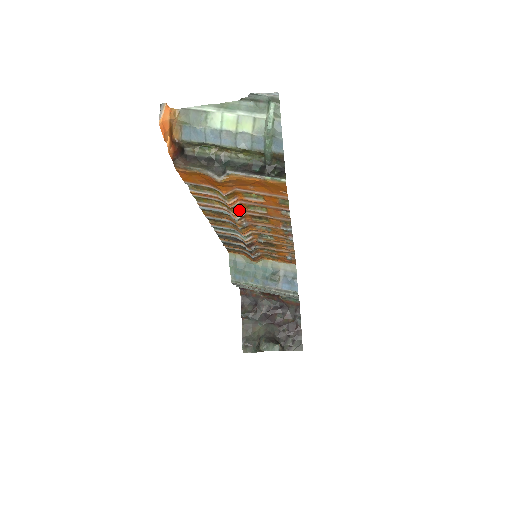
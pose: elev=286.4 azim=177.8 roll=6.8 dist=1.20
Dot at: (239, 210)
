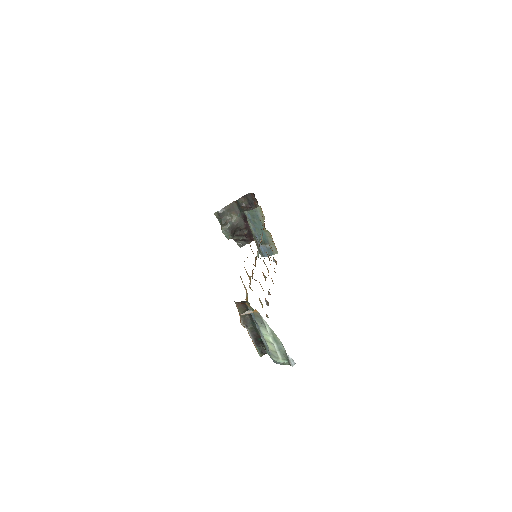
Dot at: occluded
